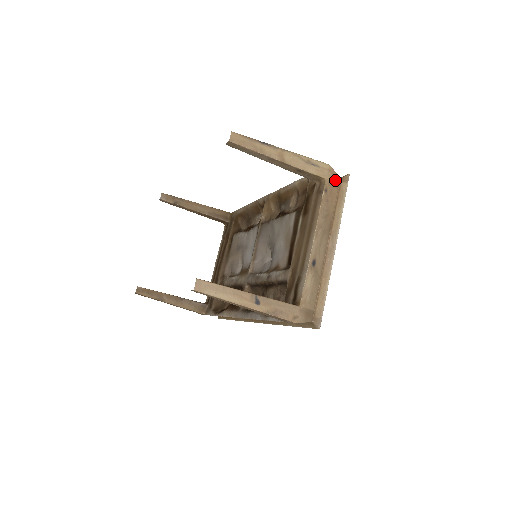
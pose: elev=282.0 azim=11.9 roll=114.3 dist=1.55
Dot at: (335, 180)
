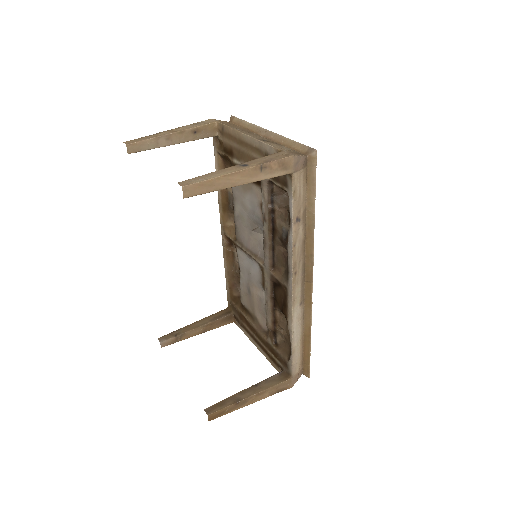
Dot at: (226, 122)
